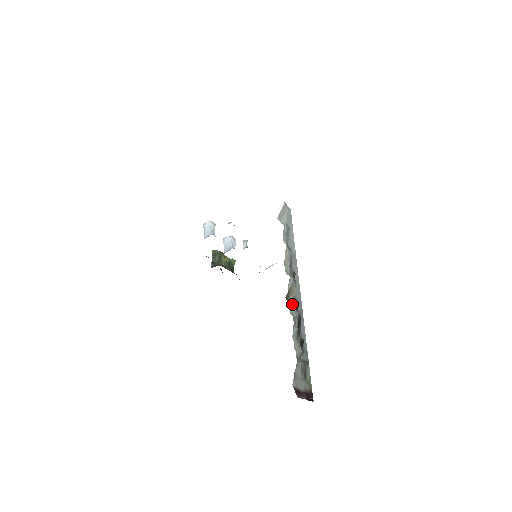
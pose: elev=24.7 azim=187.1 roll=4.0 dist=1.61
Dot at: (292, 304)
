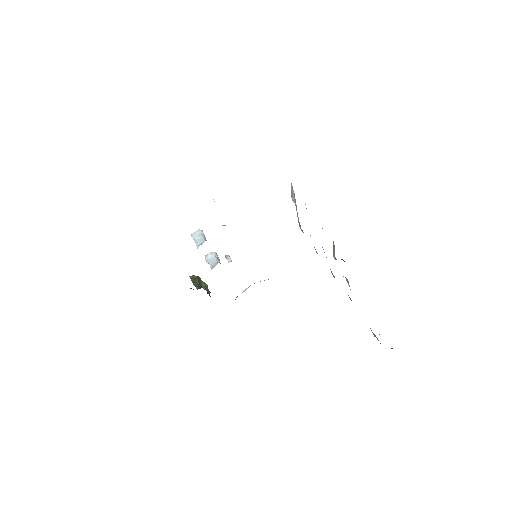
Dot at: occluded
